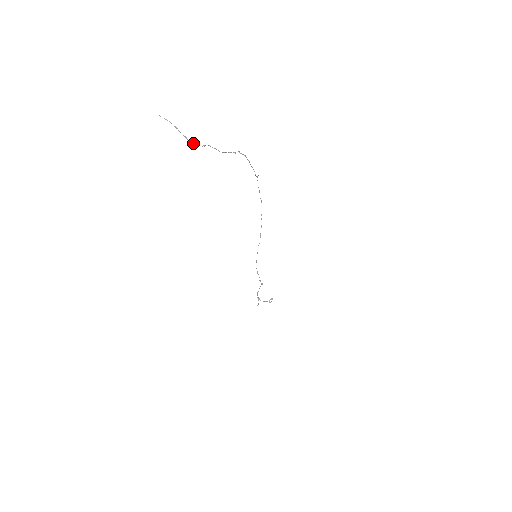
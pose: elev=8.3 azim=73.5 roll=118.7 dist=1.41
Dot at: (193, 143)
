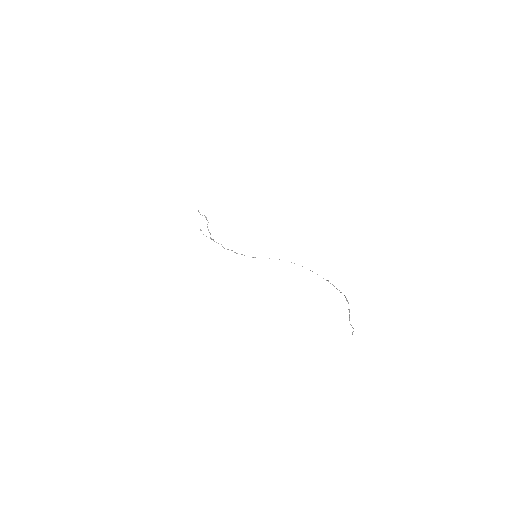
Dot at: occluded
